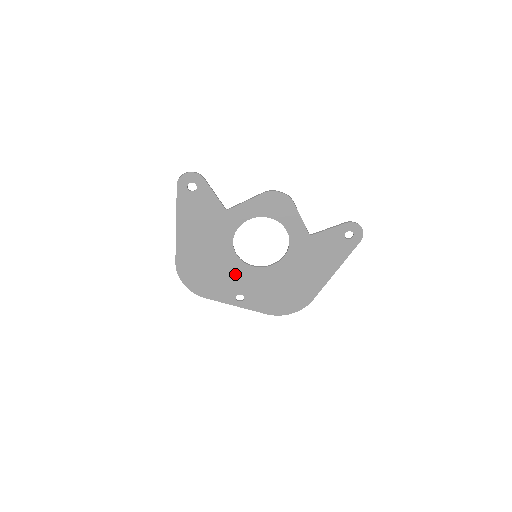
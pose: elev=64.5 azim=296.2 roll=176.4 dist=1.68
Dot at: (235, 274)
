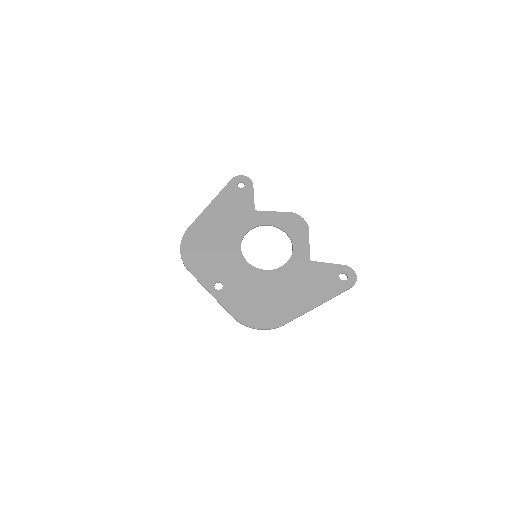
Dot at: (229, 262)
